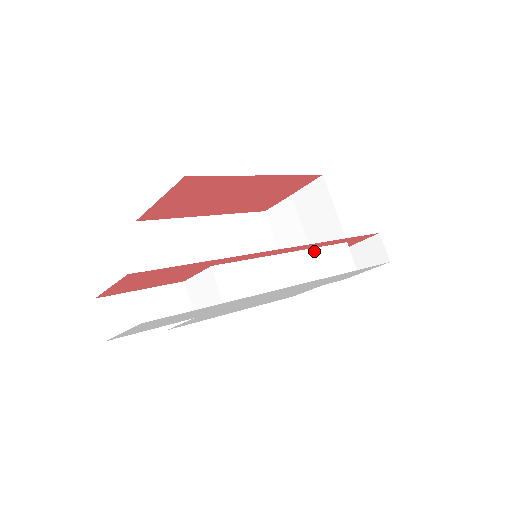
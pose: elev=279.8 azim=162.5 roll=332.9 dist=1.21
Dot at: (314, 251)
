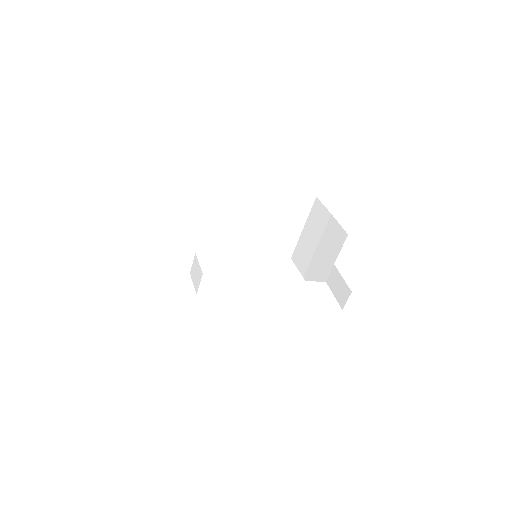
Dot at: (290, 281)
